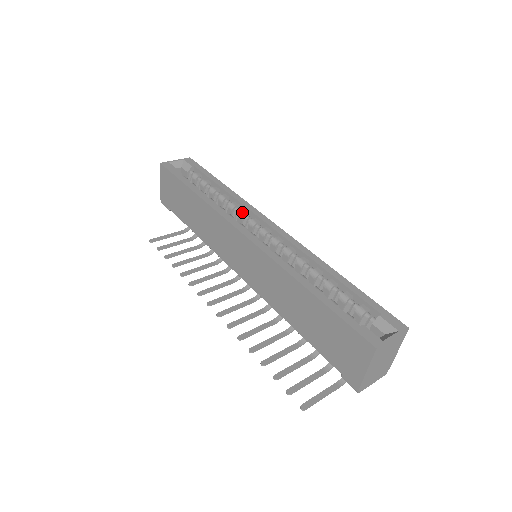
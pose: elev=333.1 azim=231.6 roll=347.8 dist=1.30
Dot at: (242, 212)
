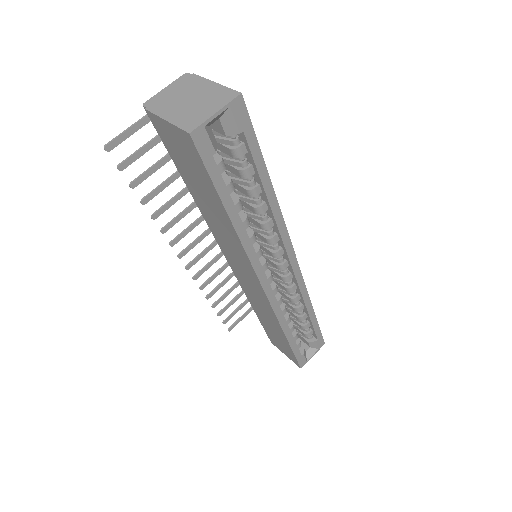
Dot at: (273, 240)
